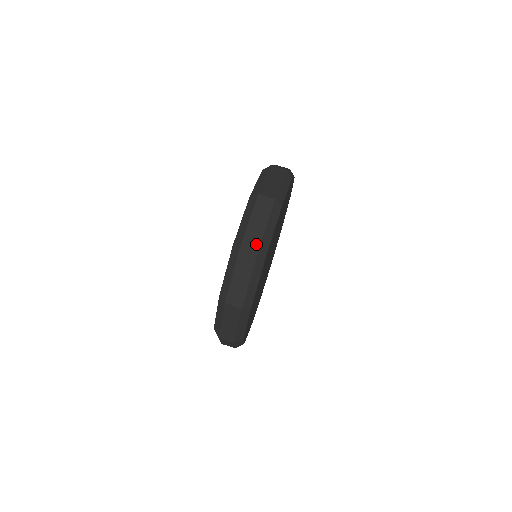
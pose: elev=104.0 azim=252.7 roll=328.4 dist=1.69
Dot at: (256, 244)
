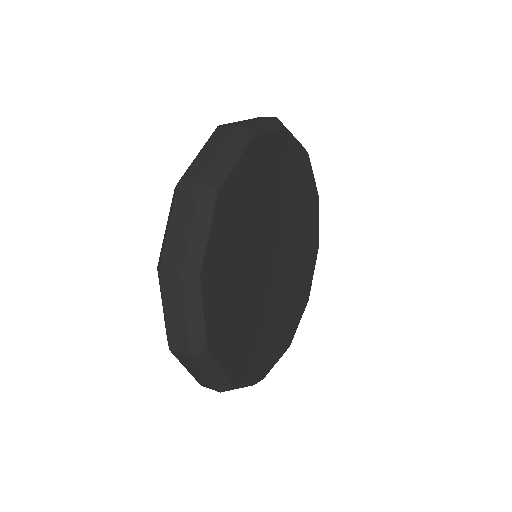
Dot at: (240, 124)
